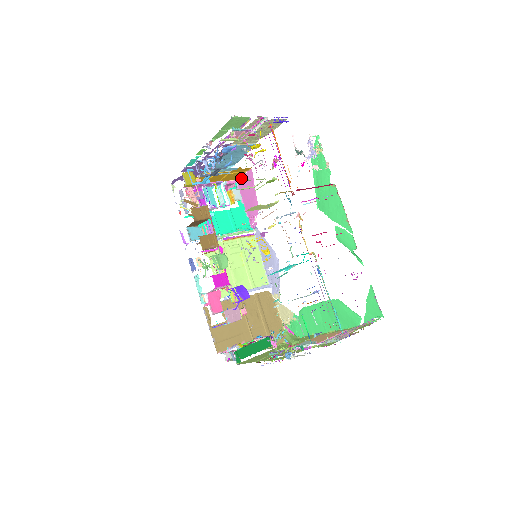
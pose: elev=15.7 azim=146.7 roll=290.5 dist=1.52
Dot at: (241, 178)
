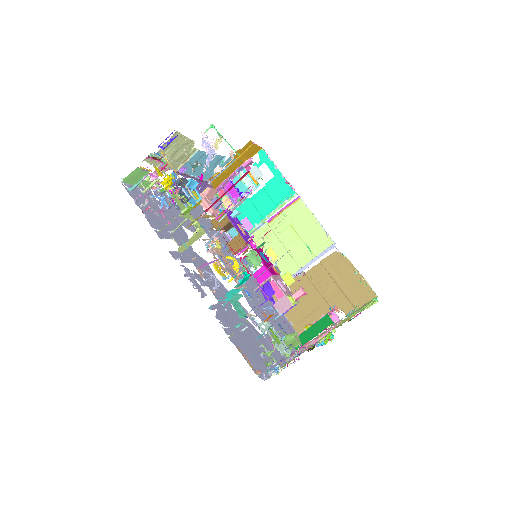
Dot at: occluded
